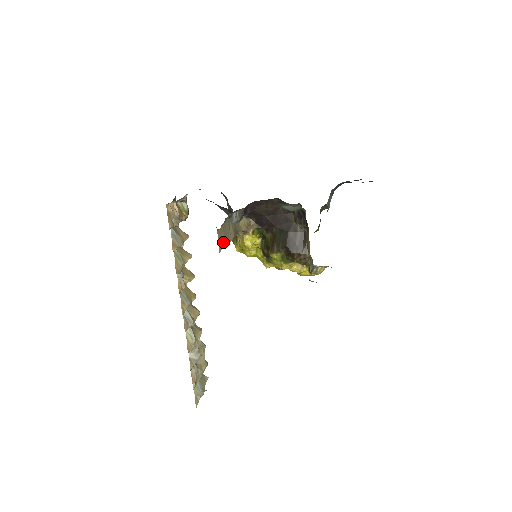
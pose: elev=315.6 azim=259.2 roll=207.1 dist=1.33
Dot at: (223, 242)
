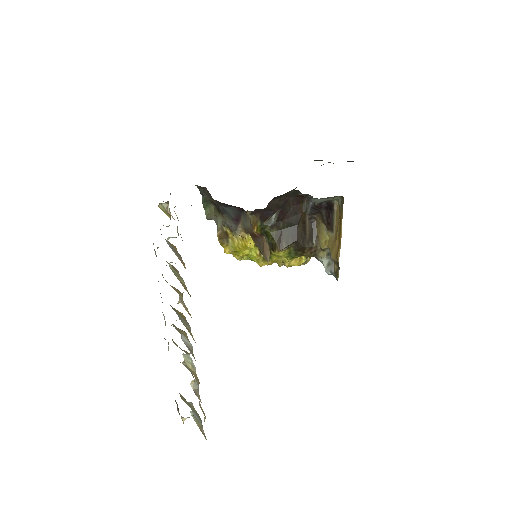
Dot at: occluded
